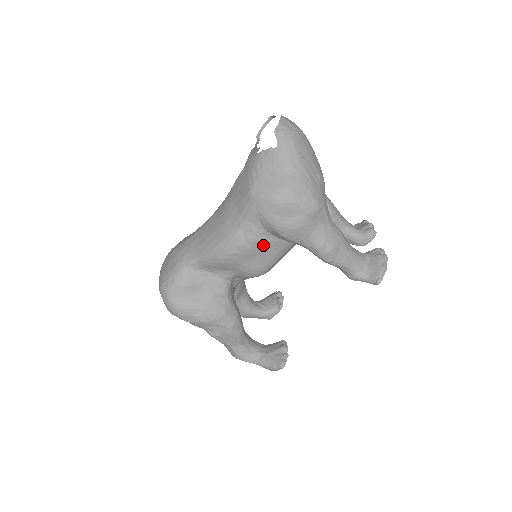
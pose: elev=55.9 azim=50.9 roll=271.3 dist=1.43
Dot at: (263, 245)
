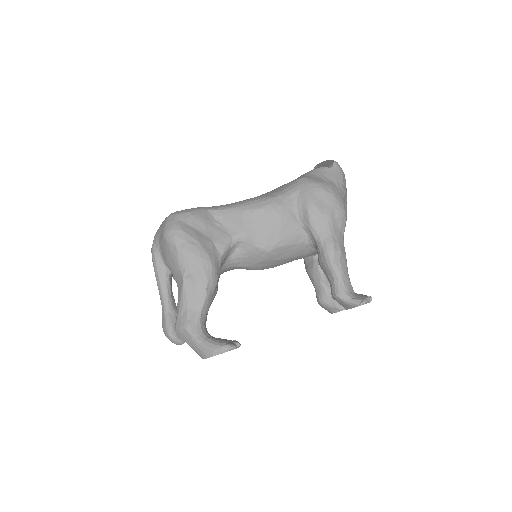
Dot at: (287, 218)
